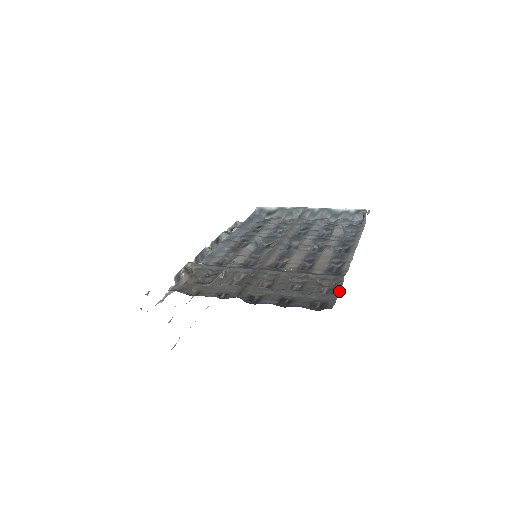
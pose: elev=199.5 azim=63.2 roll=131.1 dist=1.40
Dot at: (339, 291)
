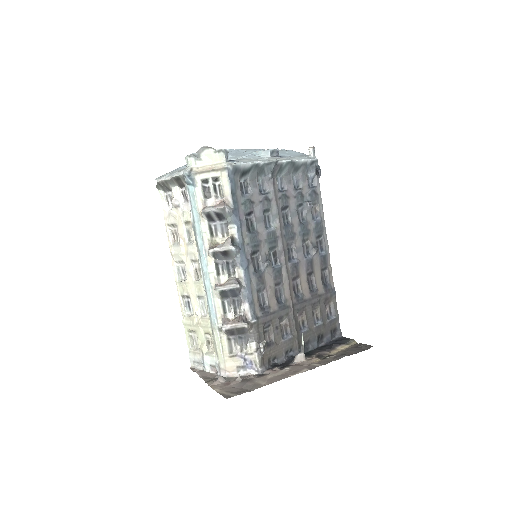
Dot at: occluded
